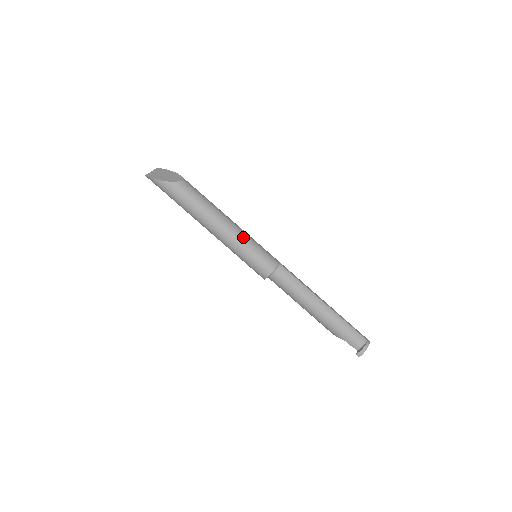
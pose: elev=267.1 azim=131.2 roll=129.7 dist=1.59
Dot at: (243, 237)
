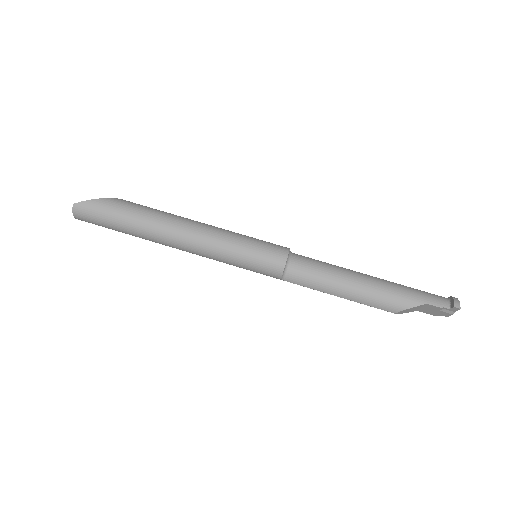
Dot at: occluded
